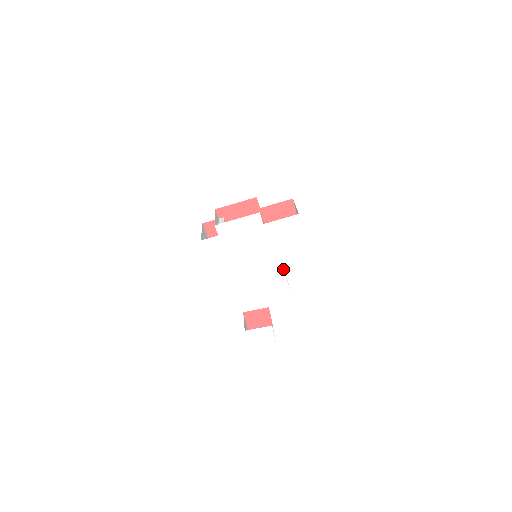
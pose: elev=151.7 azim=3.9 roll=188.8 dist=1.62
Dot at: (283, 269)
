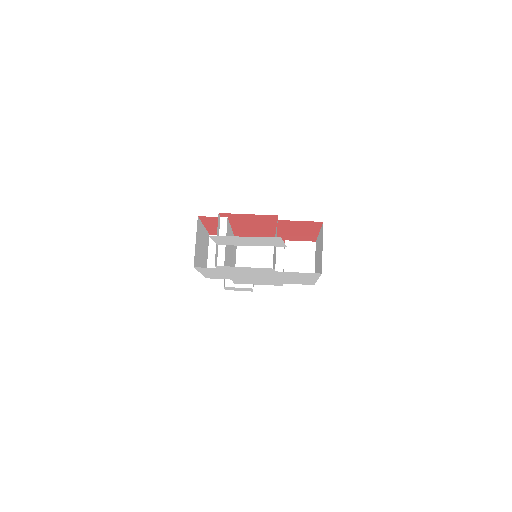
Dot at: (282, 281)
